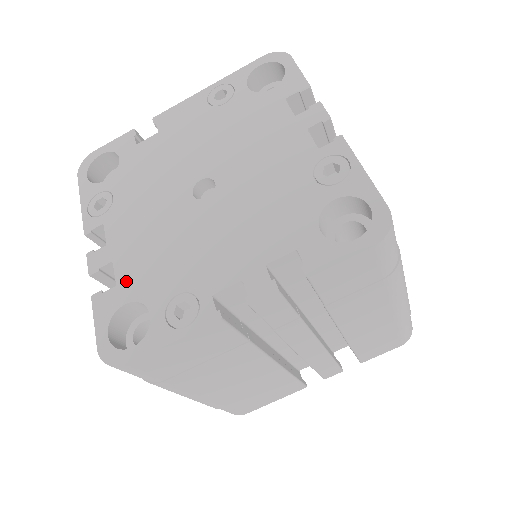
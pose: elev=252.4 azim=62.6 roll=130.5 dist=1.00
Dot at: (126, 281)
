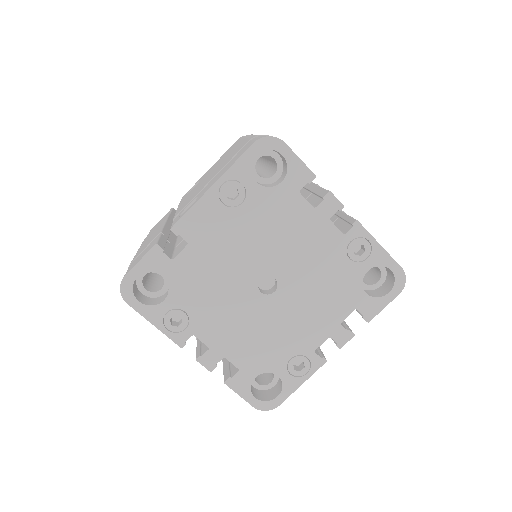
Dot at: (246, 365)
